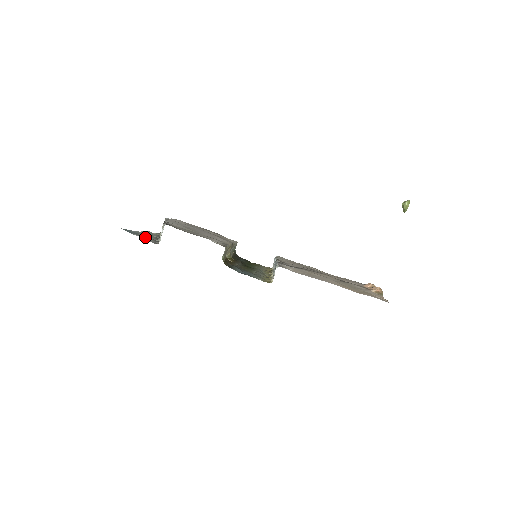
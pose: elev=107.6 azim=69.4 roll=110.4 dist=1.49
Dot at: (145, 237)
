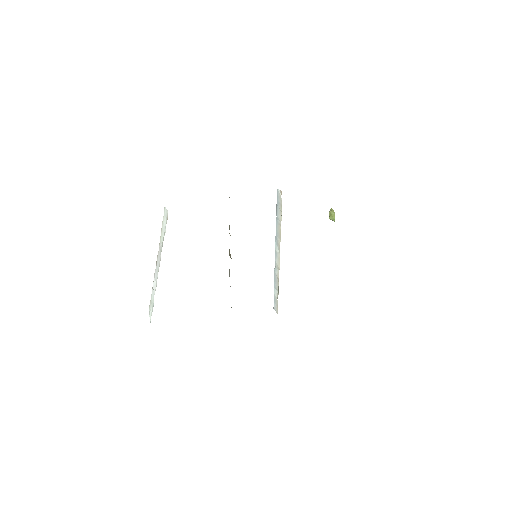
Dot at: occluded
